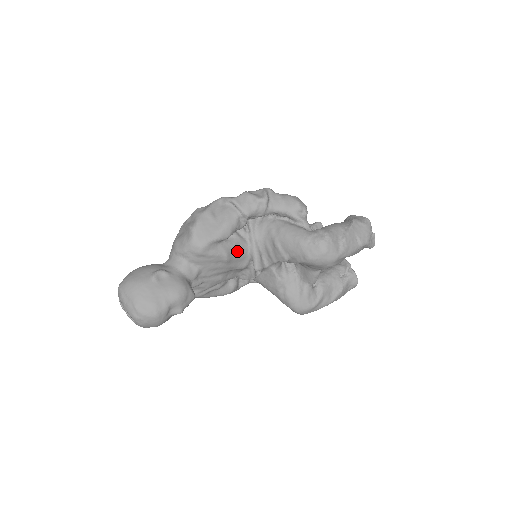
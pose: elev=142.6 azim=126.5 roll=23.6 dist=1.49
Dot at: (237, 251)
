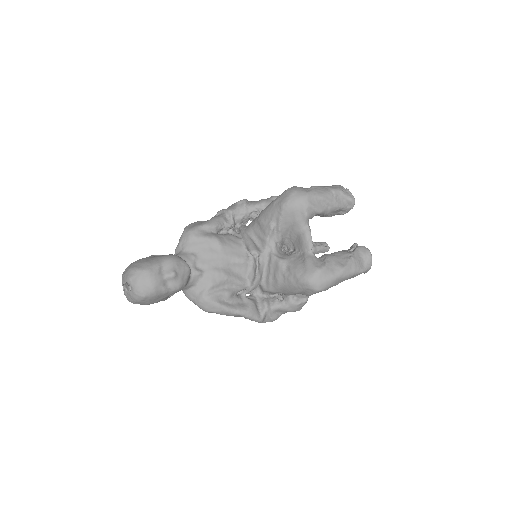
Dot at: (229, 241)
